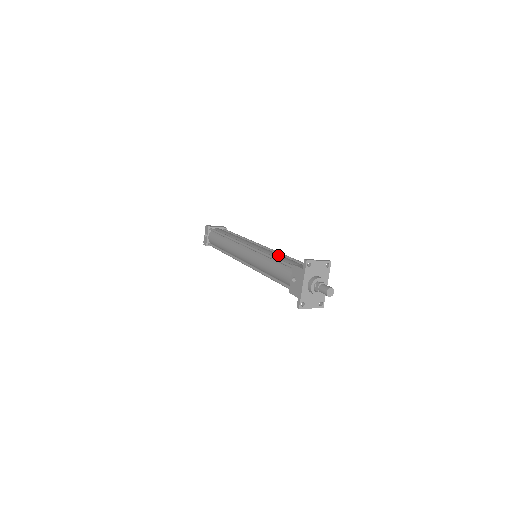
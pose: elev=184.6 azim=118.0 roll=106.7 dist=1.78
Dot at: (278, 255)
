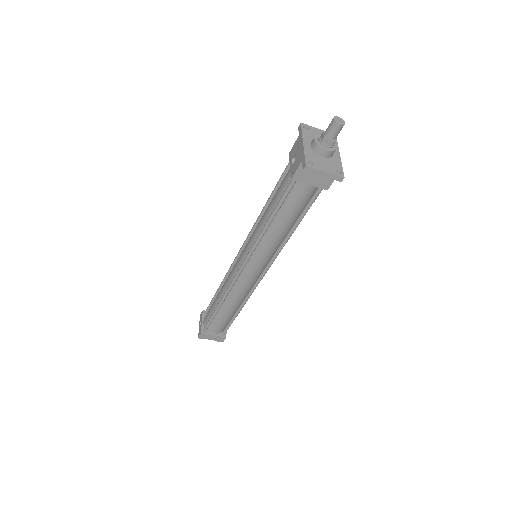
Dot at: occluded
